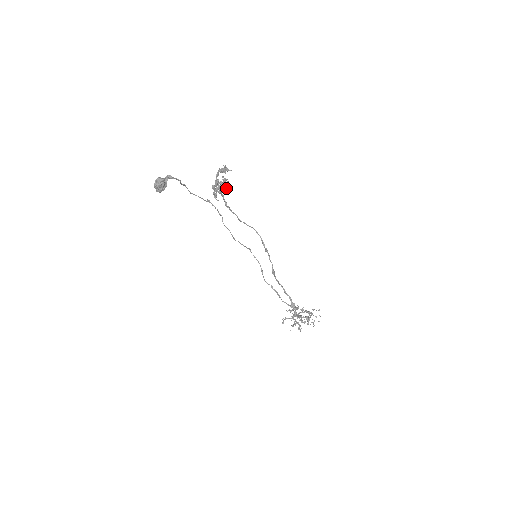
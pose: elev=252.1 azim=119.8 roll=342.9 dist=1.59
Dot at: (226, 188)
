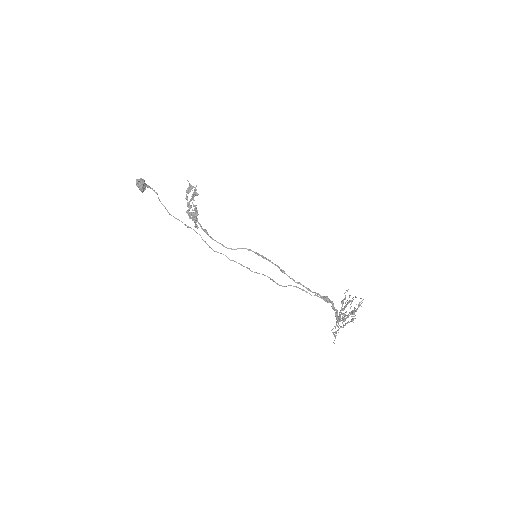
Dot at: (197, 194)
